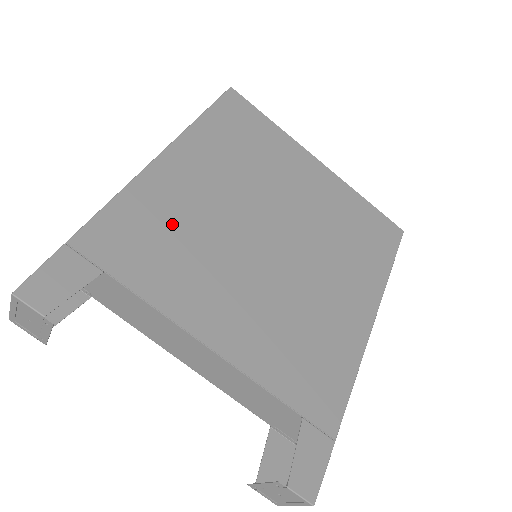
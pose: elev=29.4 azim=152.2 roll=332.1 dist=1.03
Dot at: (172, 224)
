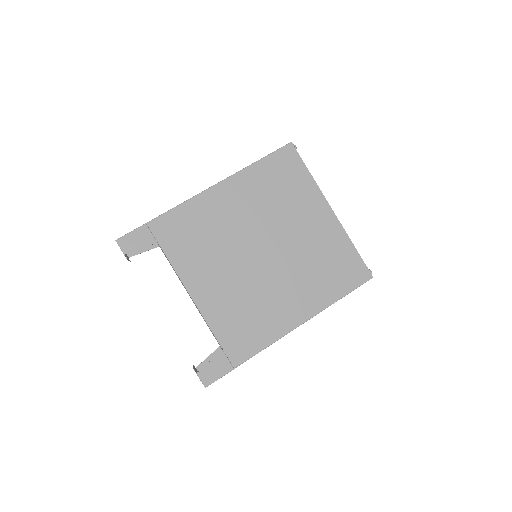
Dot at: (203, 227)
